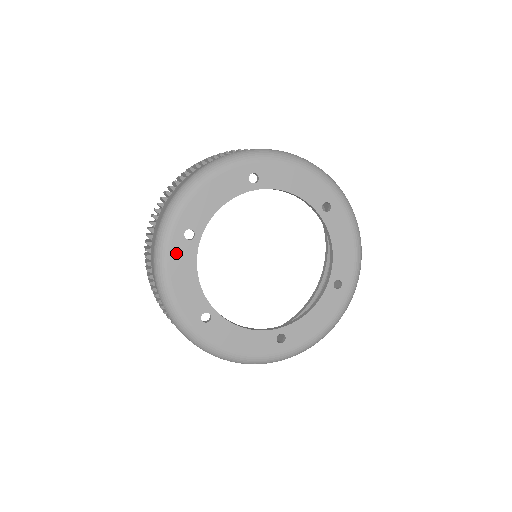
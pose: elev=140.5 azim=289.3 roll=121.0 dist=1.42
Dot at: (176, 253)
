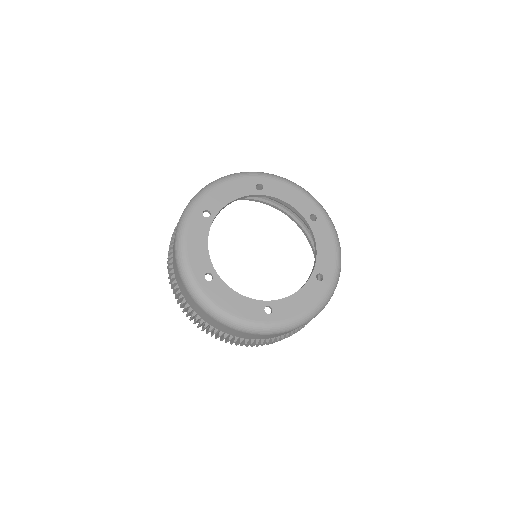
Dot at: (213, 294)
